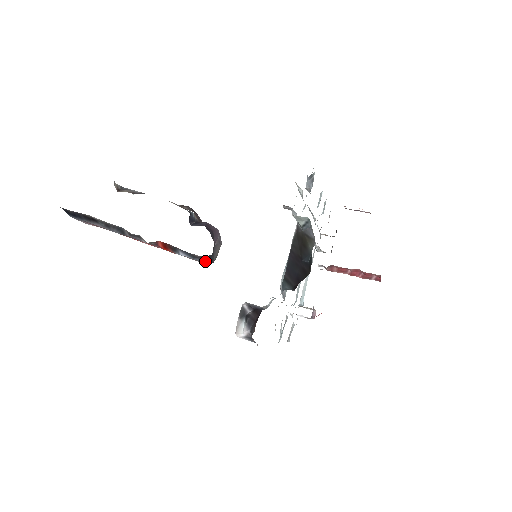
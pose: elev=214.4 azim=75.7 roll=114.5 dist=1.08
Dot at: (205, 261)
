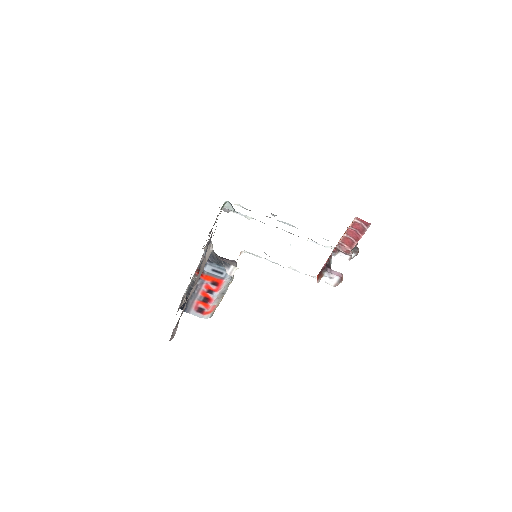
Dot at: (211, 262)
